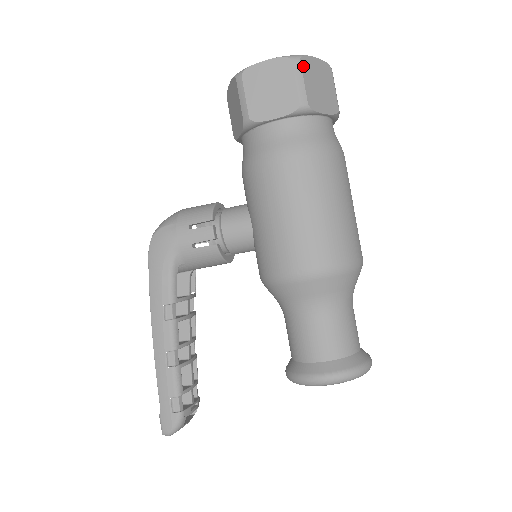
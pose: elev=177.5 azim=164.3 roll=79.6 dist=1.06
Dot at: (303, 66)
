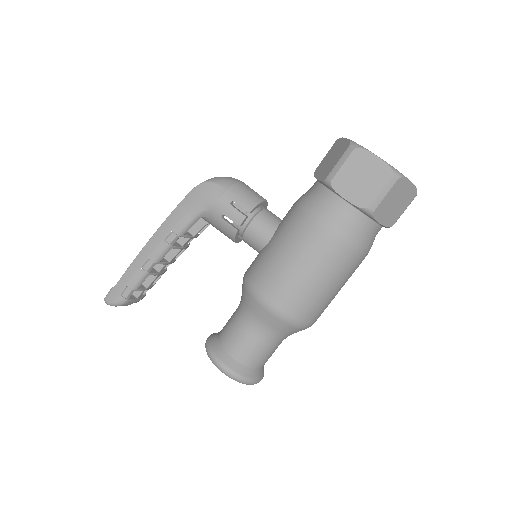
Dot at: (396, 184)
